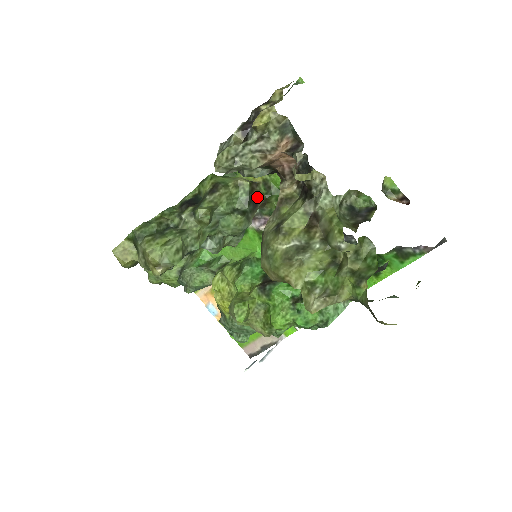
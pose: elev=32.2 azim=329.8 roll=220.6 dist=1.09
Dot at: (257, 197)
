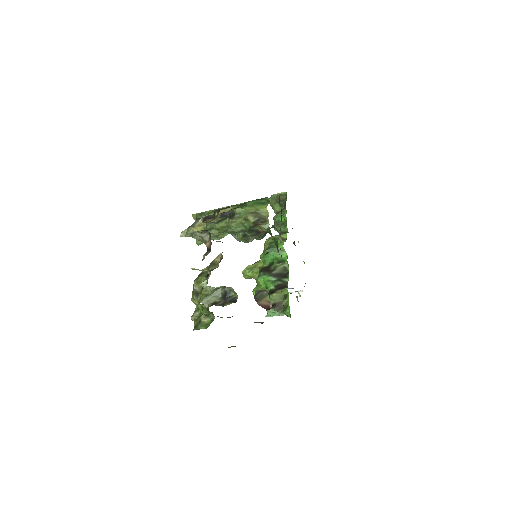
Dot at: (260, 229)
